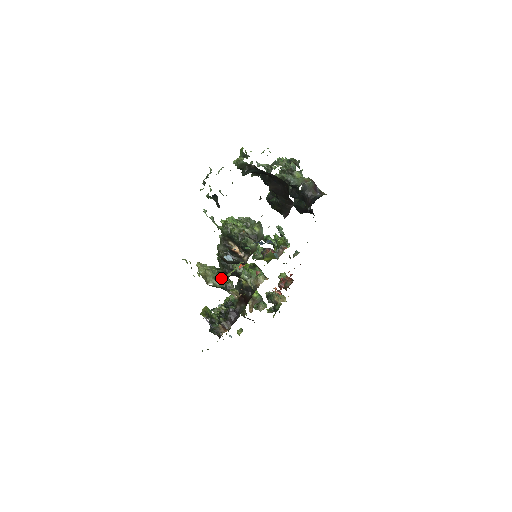
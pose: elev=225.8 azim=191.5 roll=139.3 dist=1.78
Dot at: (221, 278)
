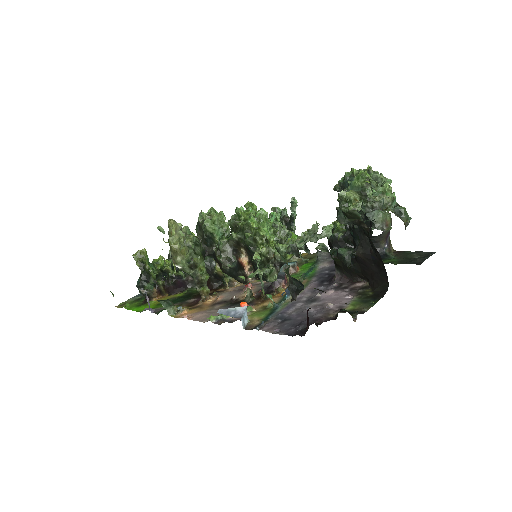
Dot at: (197, 265)
